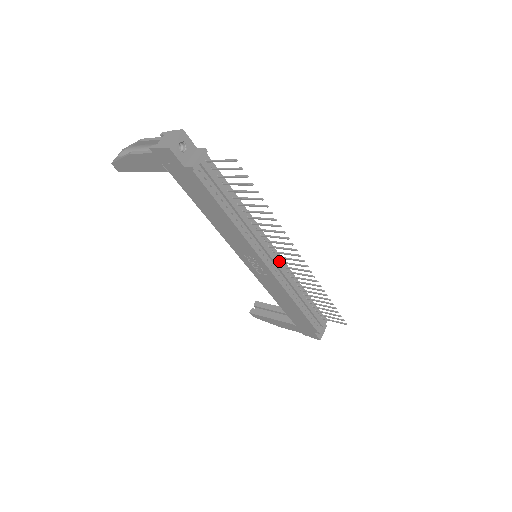
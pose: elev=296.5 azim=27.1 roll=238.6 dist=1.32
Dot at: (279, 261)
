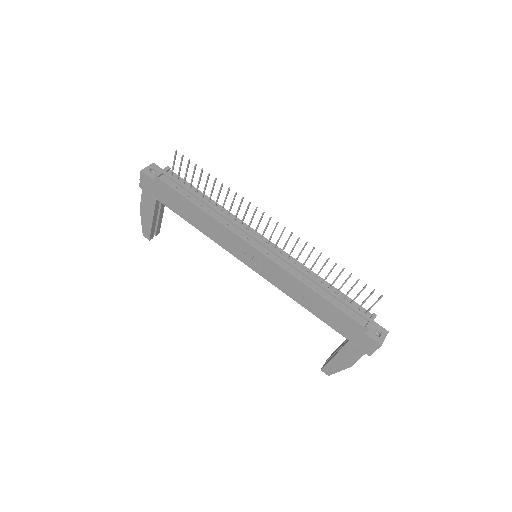
Dot at: (272, 247)
